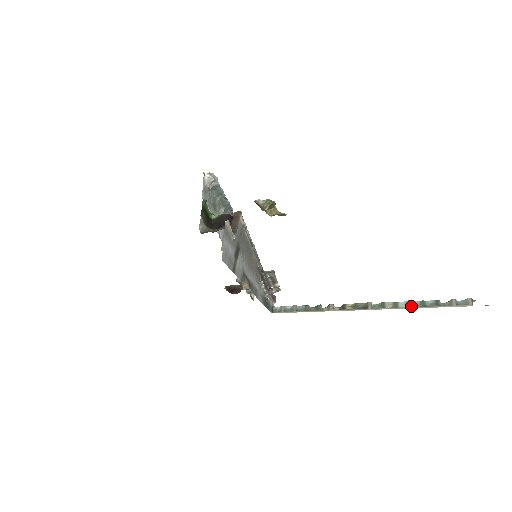
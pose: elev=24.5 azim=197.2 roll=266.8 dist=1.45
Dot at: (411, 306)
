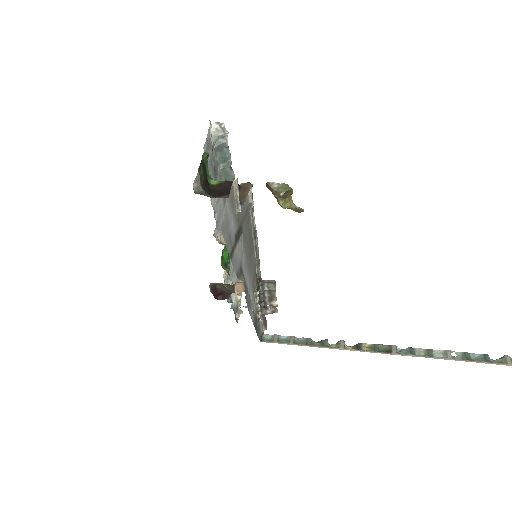
Dot at: (451, 357)
